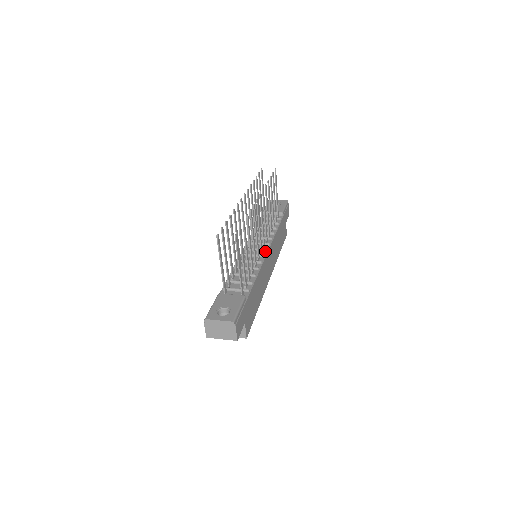
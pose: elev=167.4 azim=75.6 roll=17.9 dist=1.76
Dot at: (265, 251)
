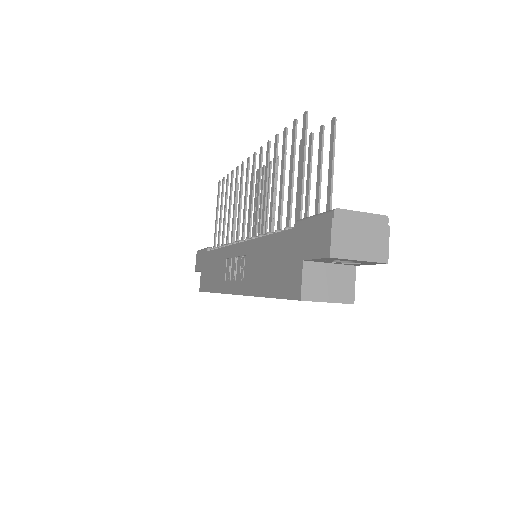
Dot at: occluded
